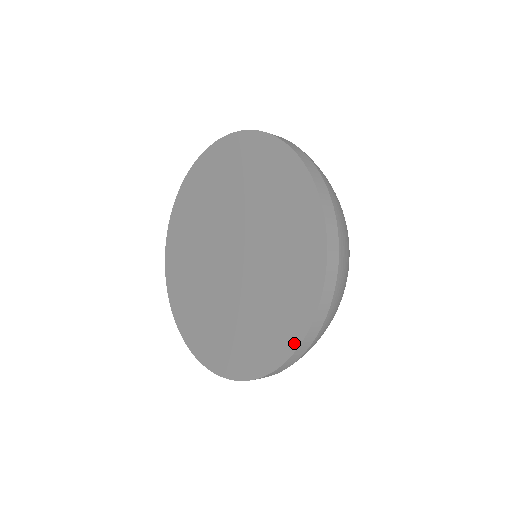
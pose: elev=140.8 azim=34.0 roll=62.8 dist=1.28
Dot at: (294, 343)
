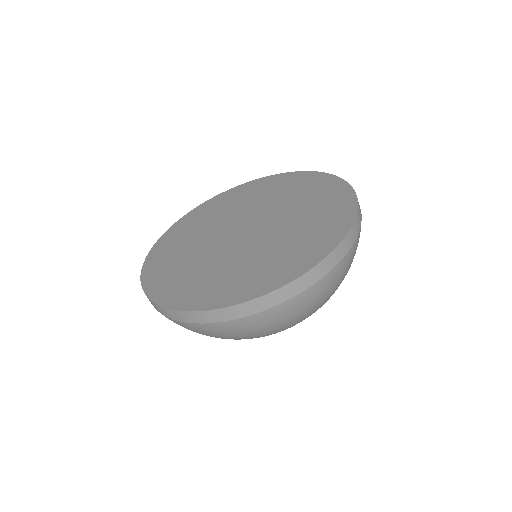
Dot at: (325, 252)
